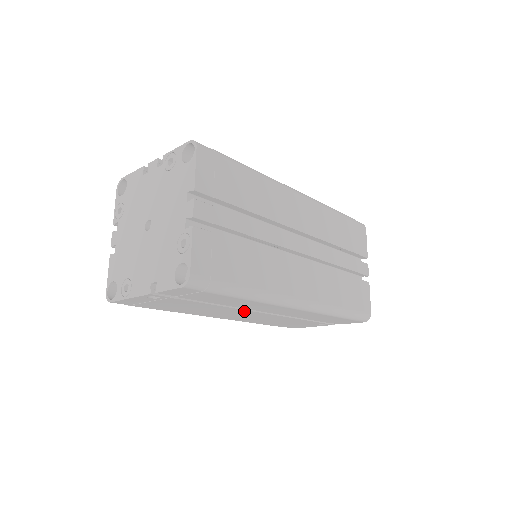
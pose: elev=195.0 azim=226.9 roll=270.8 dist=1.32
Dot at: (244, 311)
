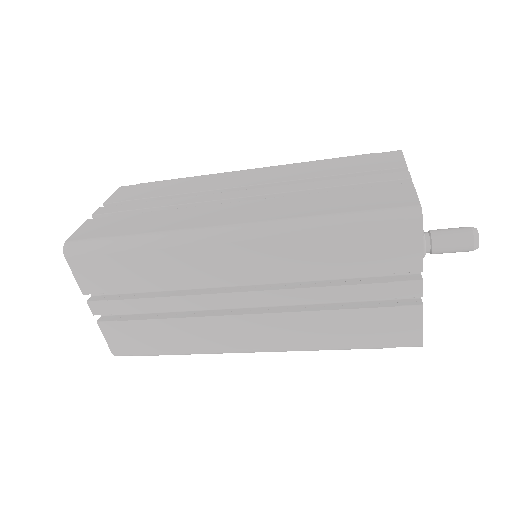
Dot at: occluded
